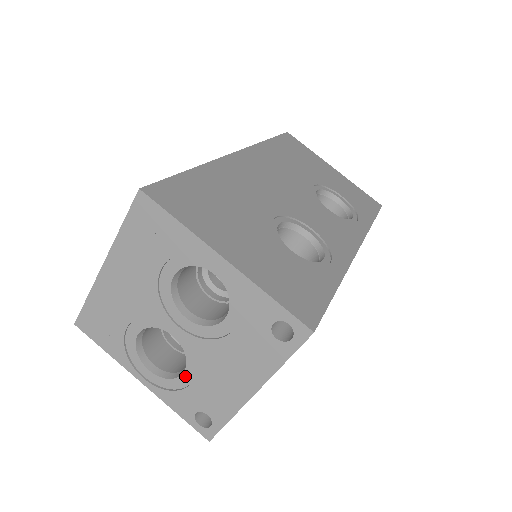
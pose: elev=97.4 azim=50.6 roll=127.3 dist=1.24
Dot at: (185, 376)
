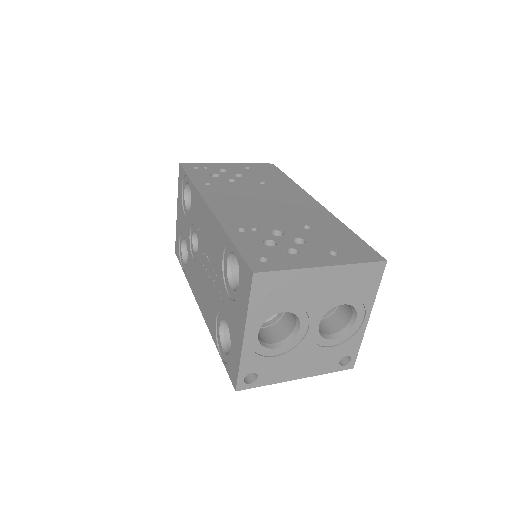
Dot at: (275, 350)
